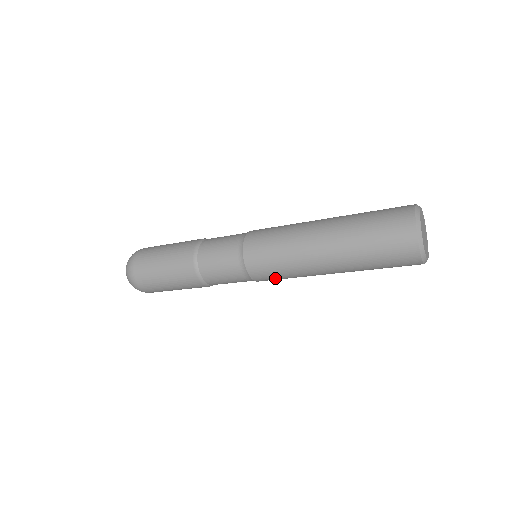
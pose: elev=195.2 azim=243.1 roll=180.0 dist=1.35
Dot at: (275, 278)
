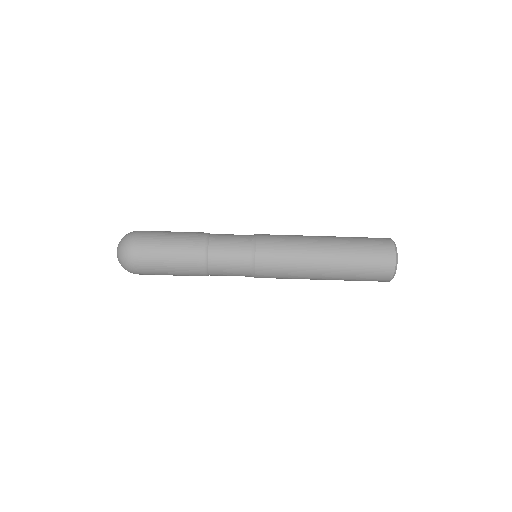
Dot at: (276, 254)
